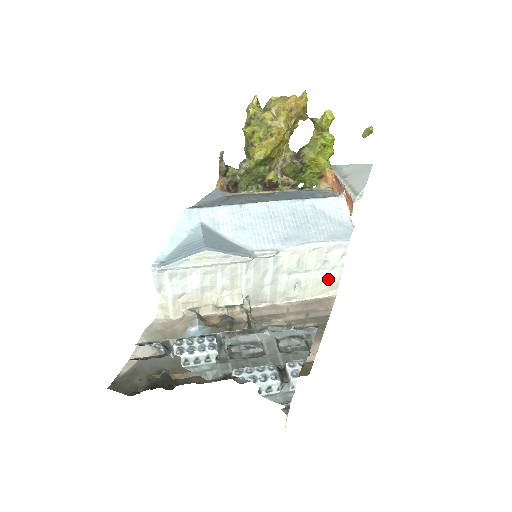
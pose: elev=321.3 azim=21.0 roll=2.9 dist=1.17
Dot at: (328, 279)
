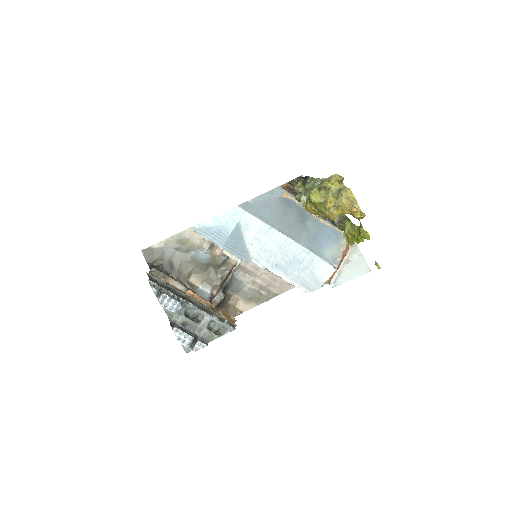
Dot at: occluded
